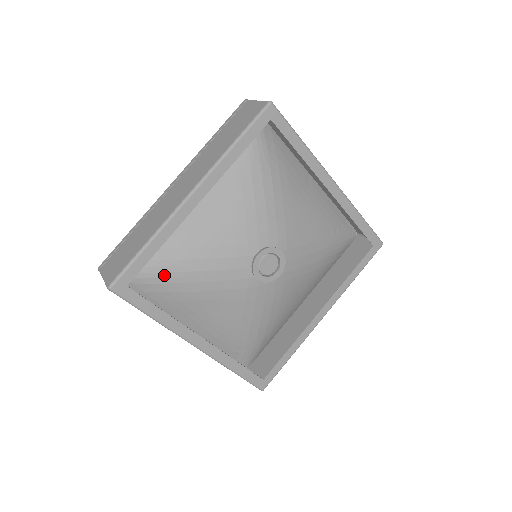
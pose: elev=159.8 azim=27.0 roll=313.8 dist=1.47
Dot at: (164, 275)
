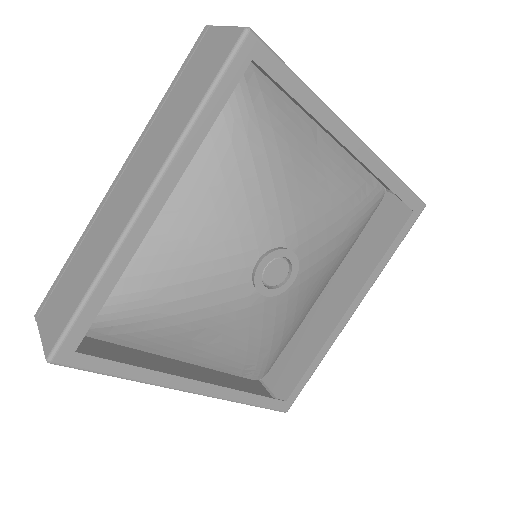
Dot at: (130, 313)
